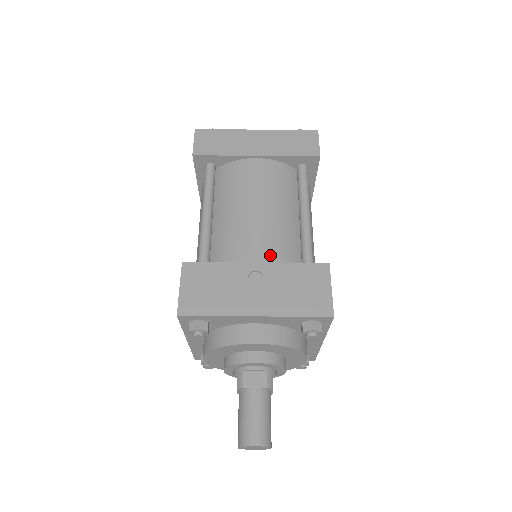
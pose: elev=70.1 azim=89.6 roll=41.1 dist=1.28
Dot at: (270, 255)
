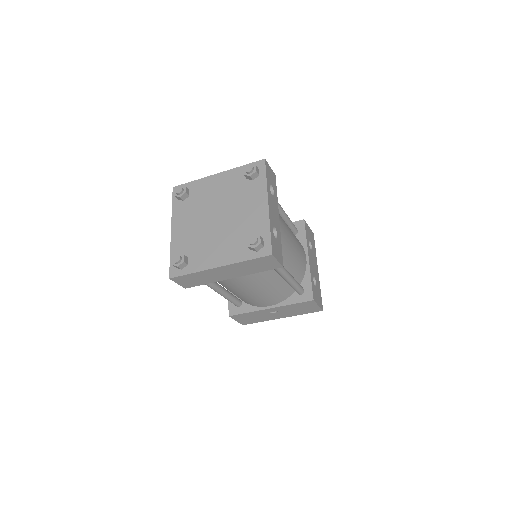
Dot at: (275, 301)
